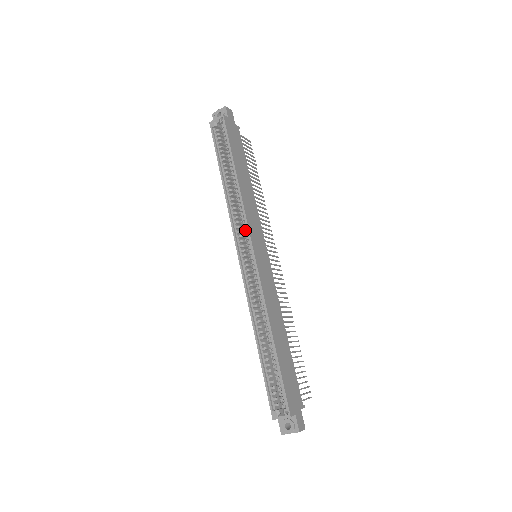
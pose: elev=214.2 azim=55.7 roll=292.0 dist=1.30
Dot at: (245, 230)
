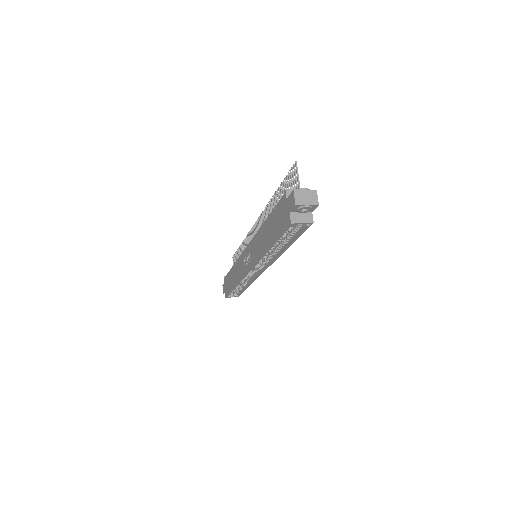
Dot at: (265, 262)
